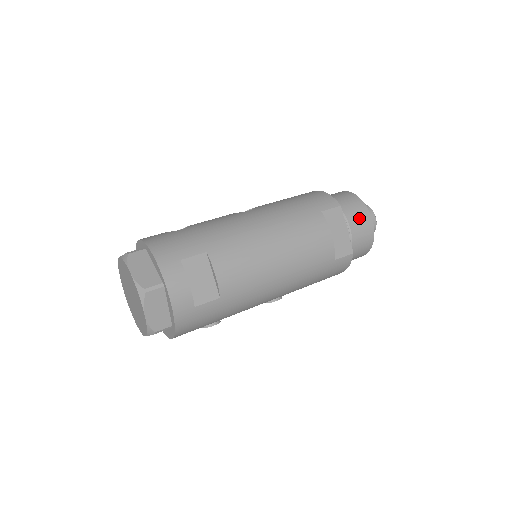
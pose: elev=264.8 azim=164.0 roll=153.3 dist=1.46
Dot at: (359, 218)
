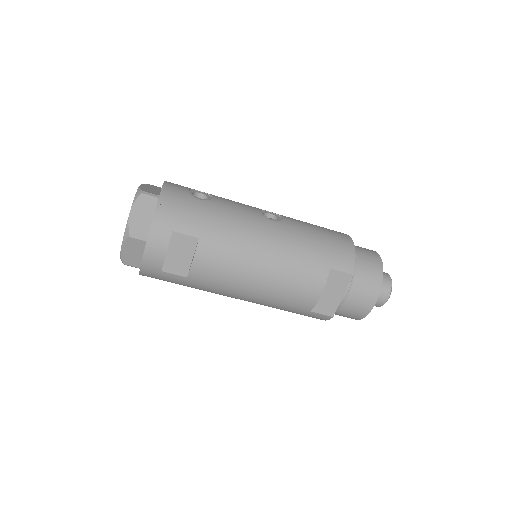
Dot at: (364, 294)
